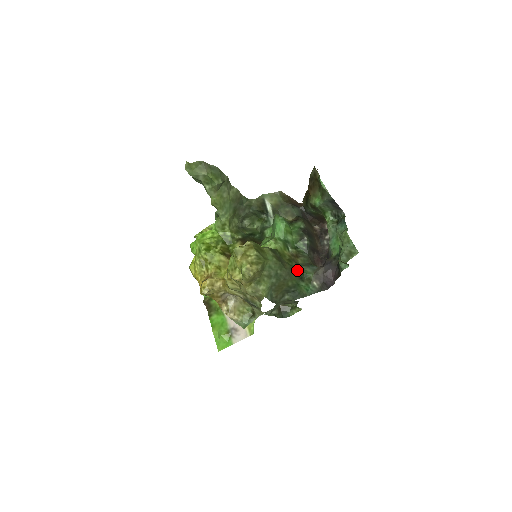
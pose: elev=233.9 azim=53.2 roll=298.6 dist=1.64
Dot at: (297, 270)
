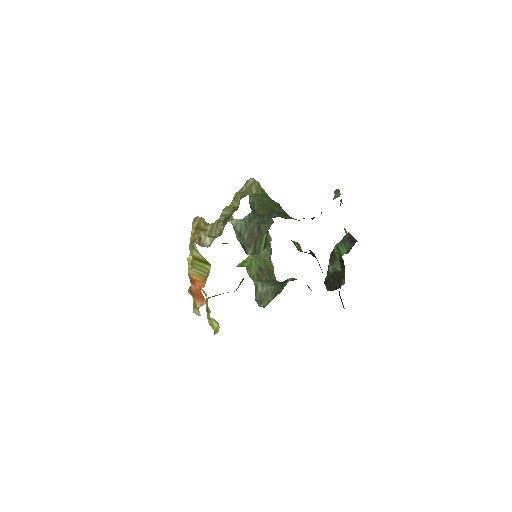
Dot at: occluded
